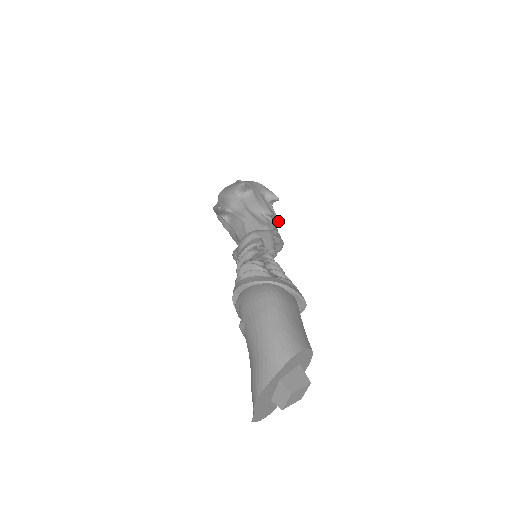
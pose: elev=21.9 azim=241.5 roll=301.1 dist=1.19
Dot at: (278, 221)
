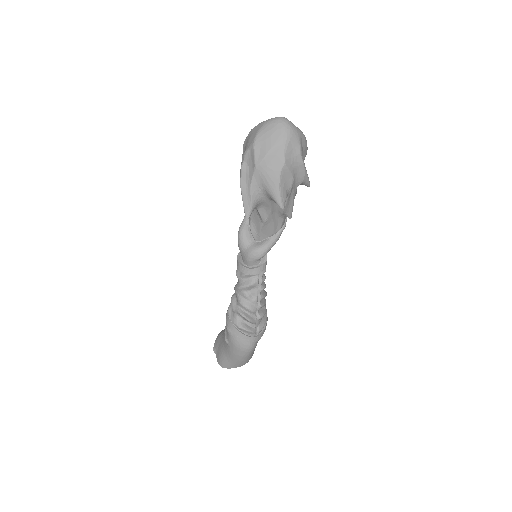
Dot at: occluded
